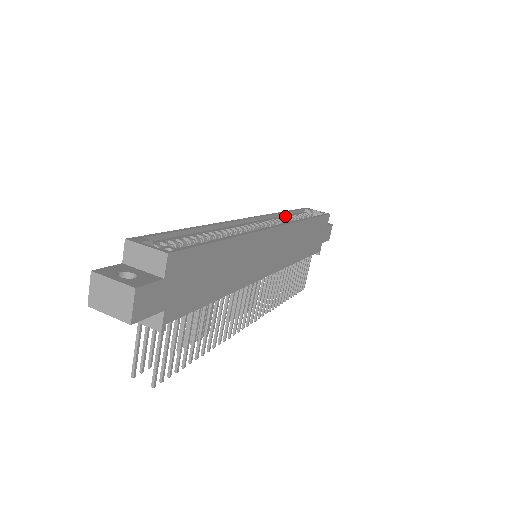
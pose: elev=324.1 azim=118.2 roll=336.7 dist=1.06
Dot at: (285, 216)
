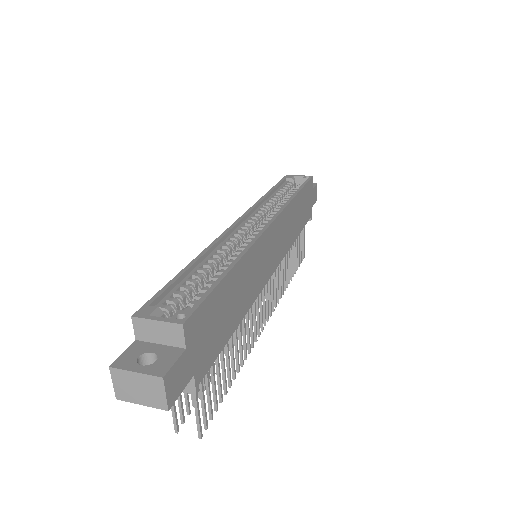
Dot at: (271, 197)
